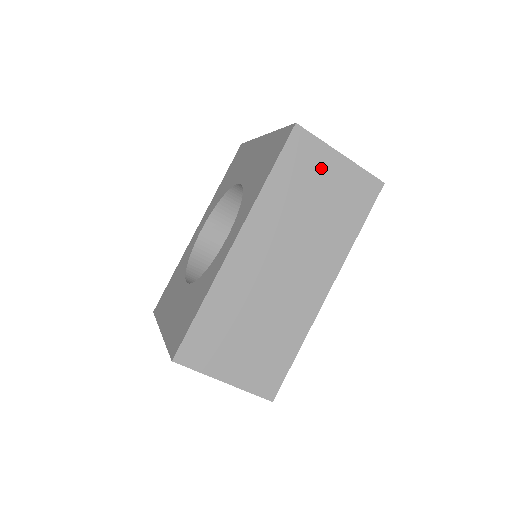
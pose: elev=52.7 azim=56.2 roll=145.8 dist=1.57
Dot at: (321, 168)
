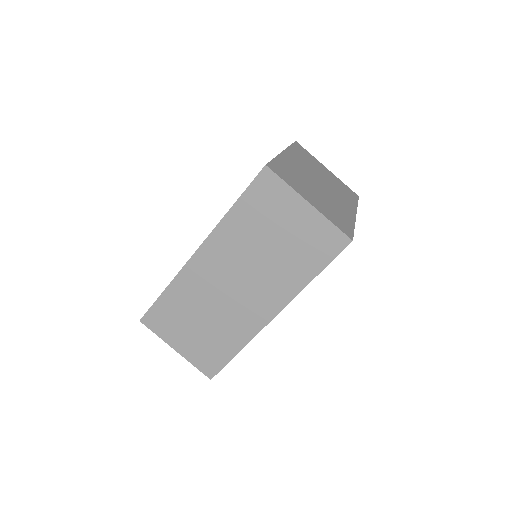
Dot at: (285, 211)
